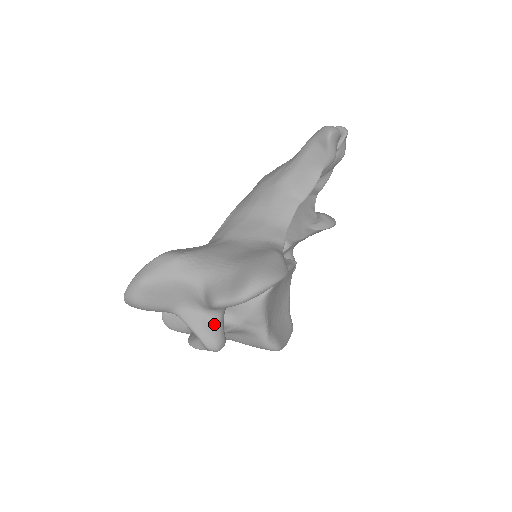
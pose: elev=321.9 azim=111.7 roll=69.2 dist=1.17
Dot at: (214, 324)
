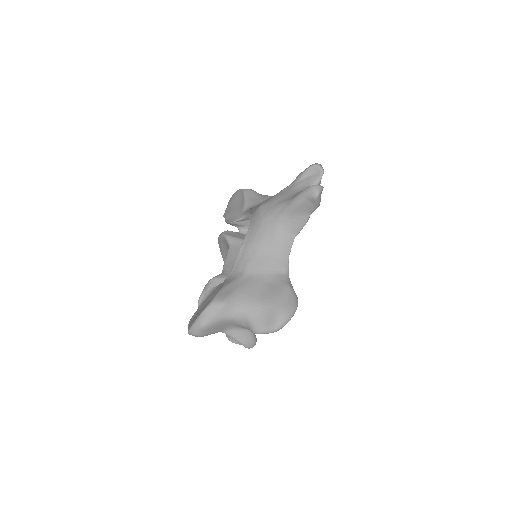
Dot at: (250, 334)
